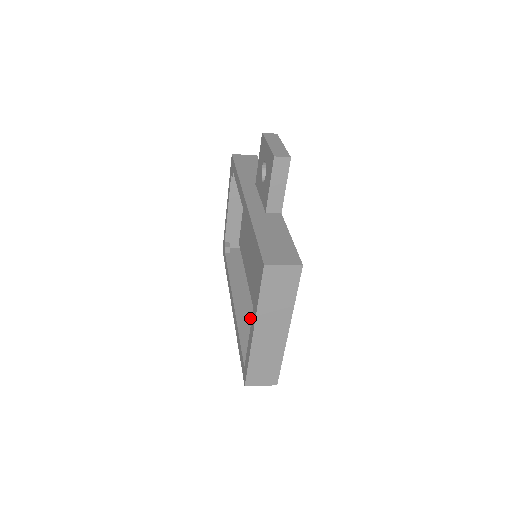
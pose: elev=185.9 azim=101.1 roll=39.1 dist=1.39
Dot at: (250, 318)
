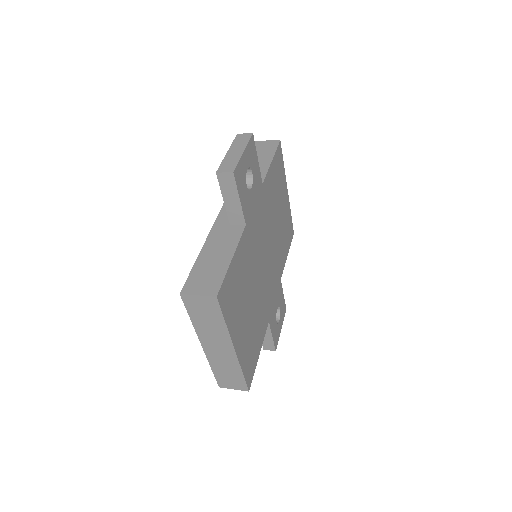
Dot at: occluded
